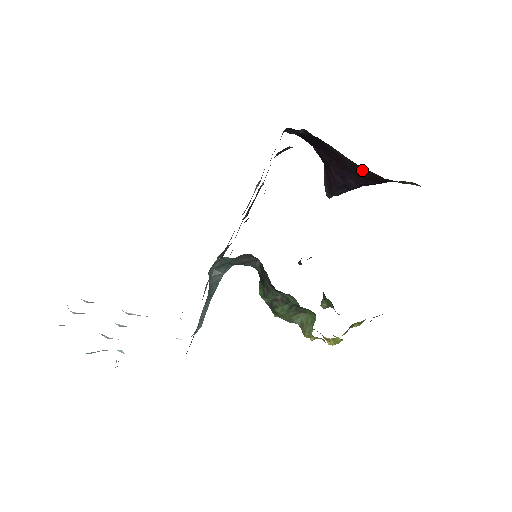
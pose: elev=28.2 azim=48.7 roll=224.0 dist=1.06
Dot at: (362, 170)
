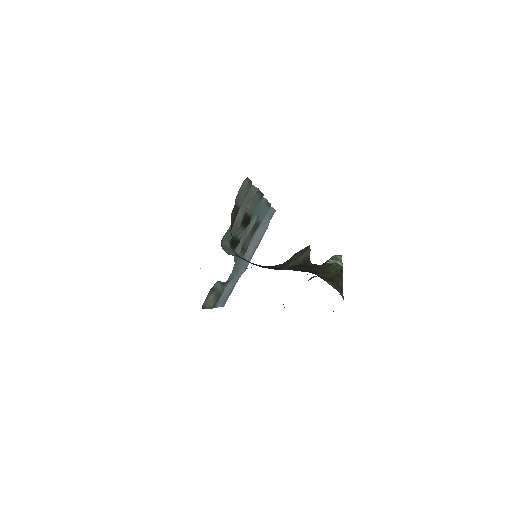
Dot at: occluded
